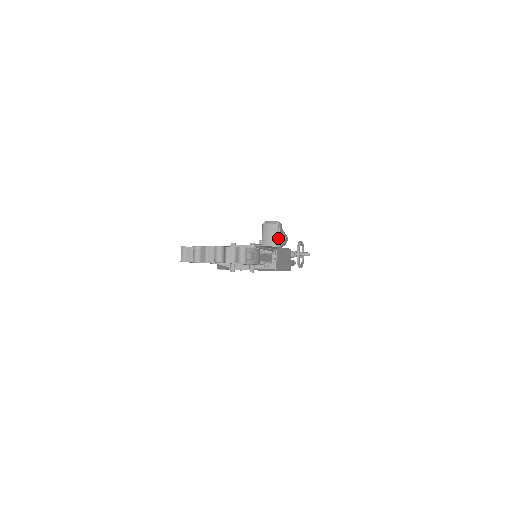
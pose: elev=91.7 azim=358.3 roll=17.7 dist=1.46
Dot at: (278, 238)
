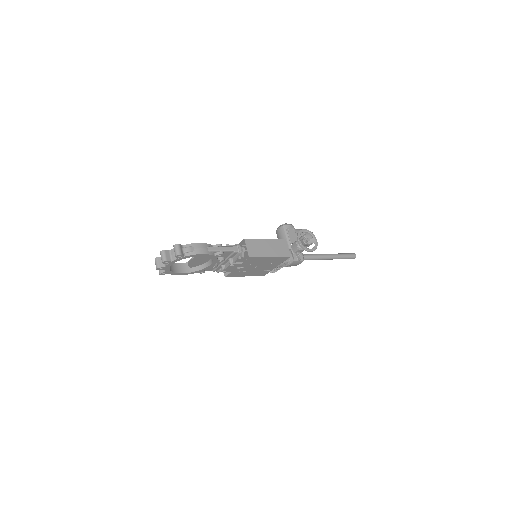
Dot at: (288, 236)
